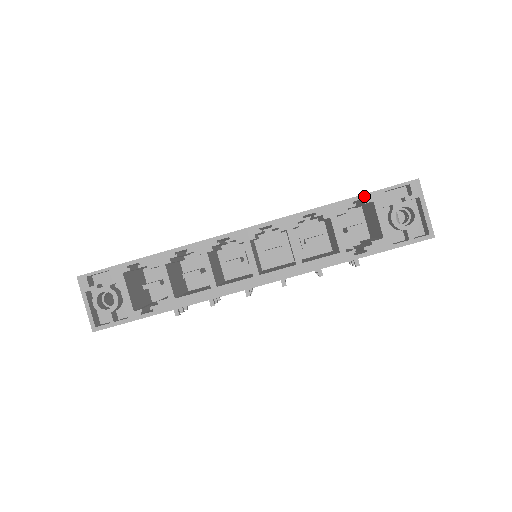
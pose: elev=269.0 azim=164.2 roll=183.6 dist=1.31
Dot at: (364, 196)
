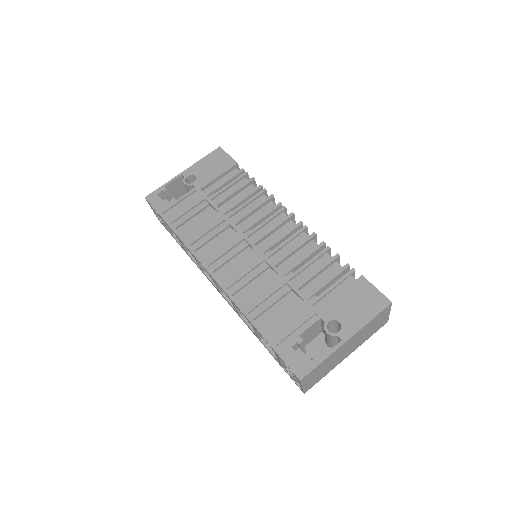
Dot at: (269, 345)
